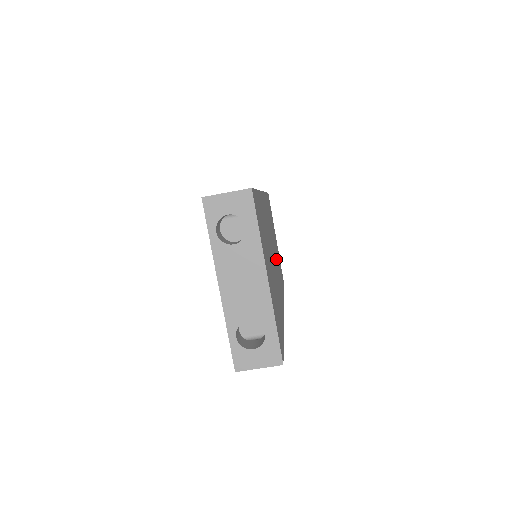
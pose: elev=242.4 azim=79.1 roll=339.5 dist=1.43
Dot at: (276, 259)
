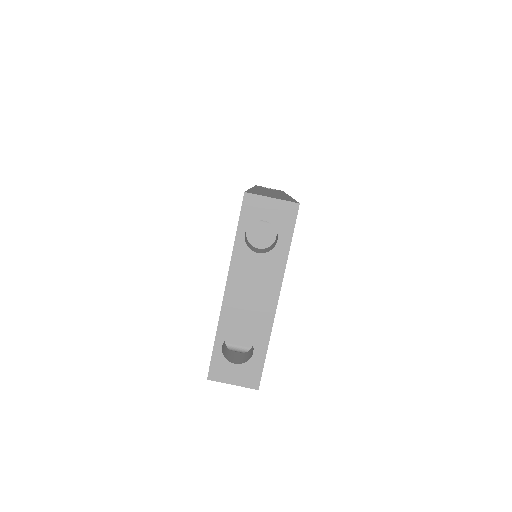
Dot at: occluded
